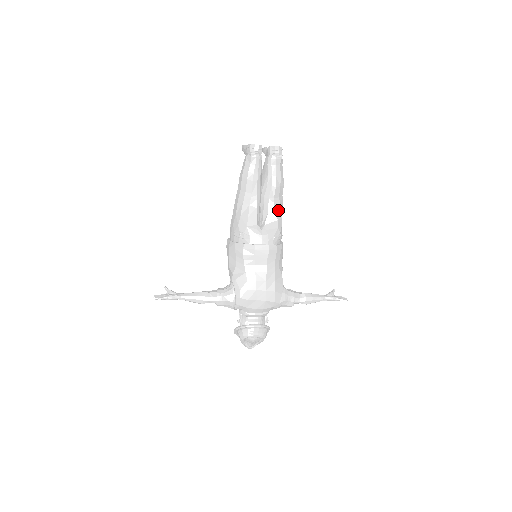
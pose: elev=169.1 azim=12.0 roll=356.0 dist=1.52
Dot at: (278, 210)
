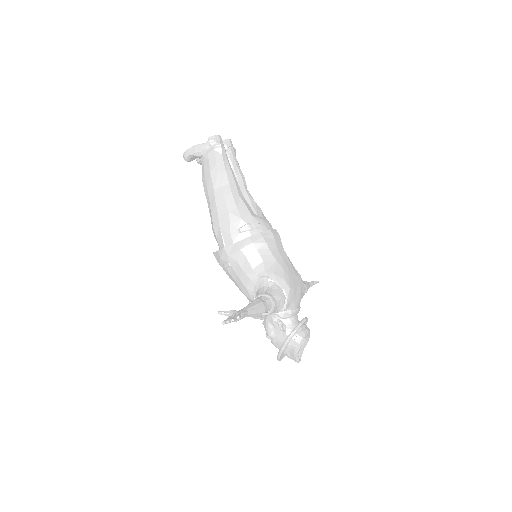
Dot at: occluded
